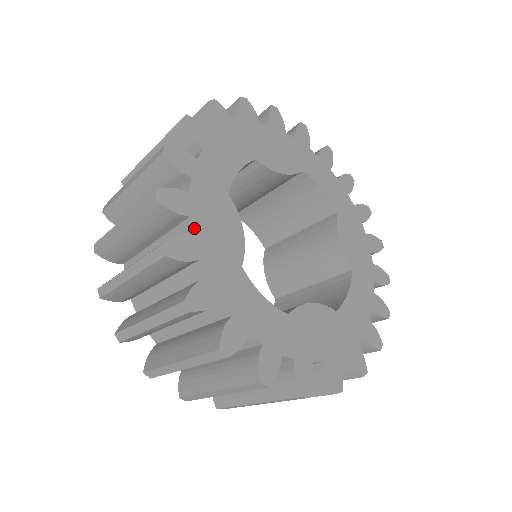
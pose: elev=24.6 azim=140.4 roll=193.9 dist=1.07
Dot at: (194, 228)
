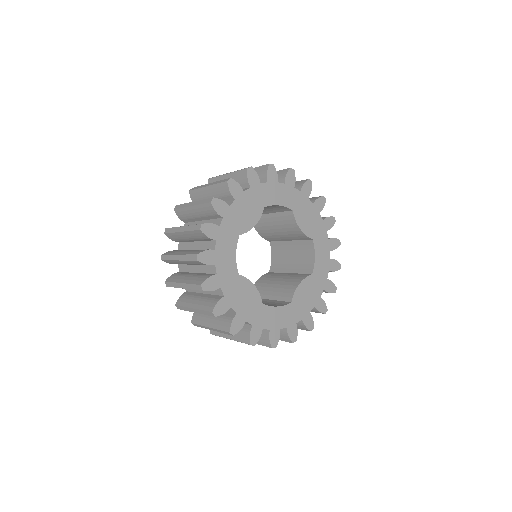
Dot at: (236, 310)
